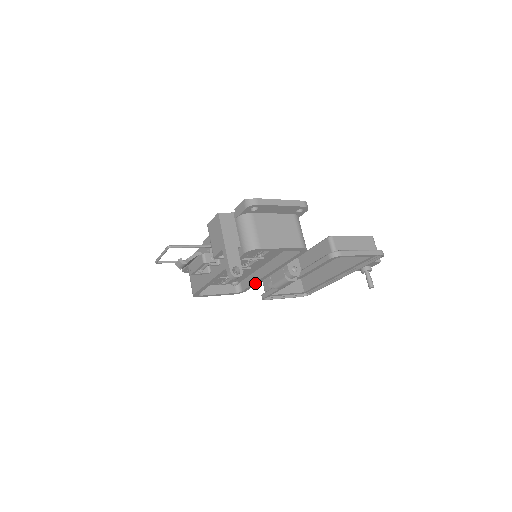
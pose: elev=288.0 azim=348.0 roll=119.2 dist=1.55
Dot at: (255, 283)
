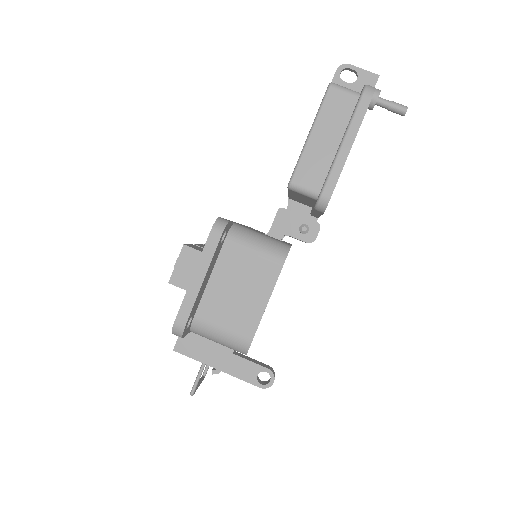
Dot at: occluded
